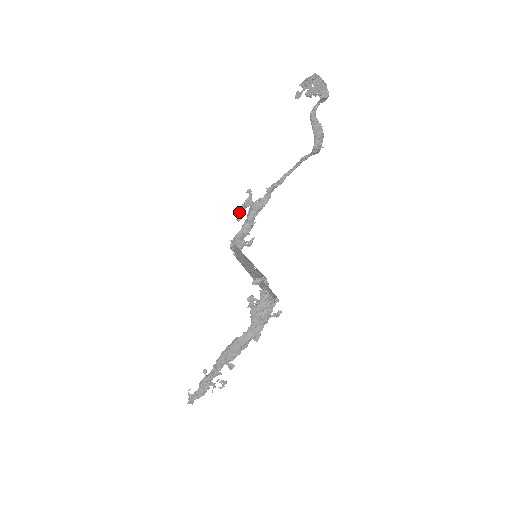
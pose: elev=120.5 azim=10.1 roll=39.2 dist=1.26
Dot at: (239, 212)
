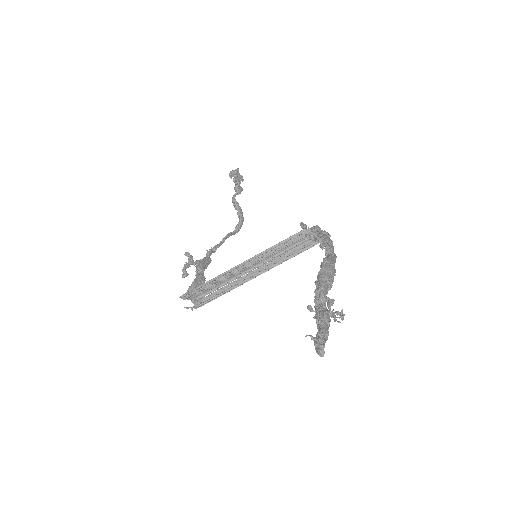
Dot at: (184, 268)
